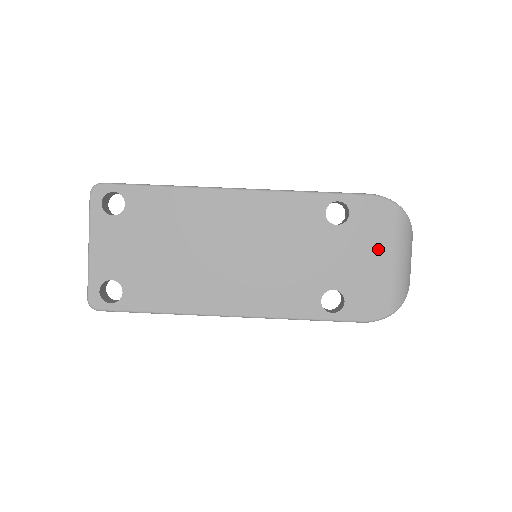
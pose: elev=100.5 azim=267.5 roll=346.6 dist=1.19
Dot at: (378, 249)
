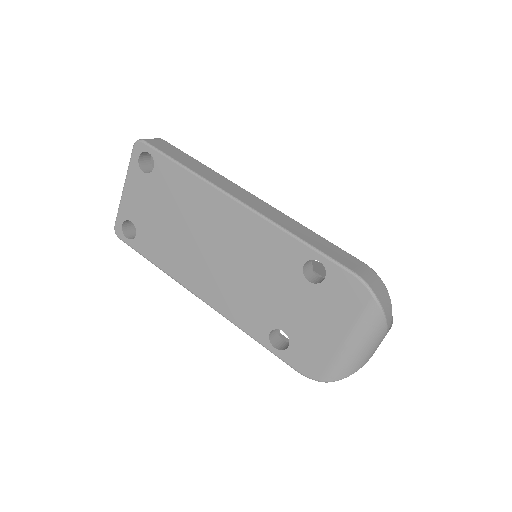
Dot at: (336, 324)
